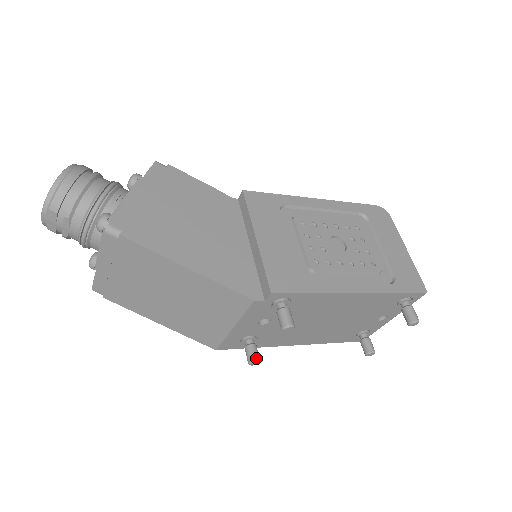
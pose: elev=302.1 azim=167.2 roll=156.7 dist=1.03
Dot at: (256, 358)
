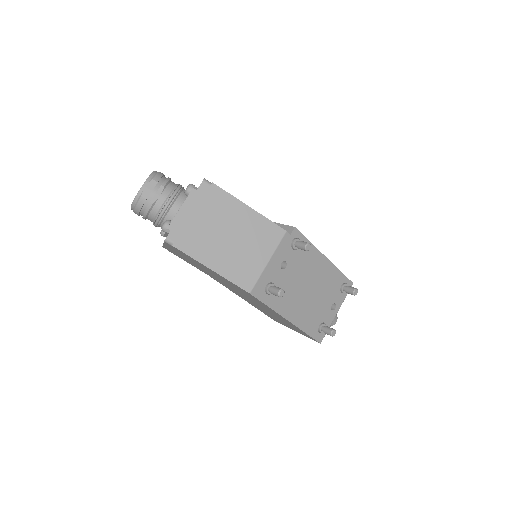
Dot at: (282, 289)
